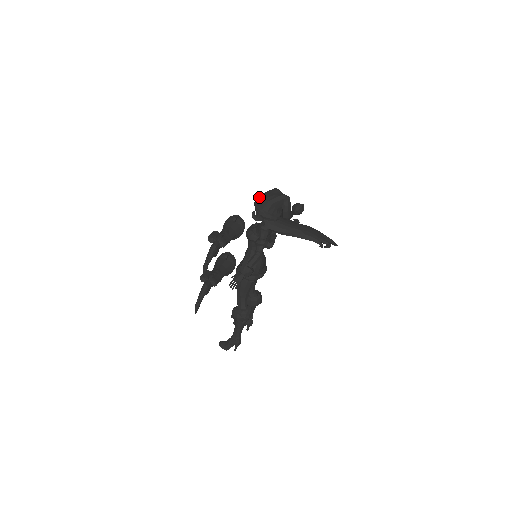
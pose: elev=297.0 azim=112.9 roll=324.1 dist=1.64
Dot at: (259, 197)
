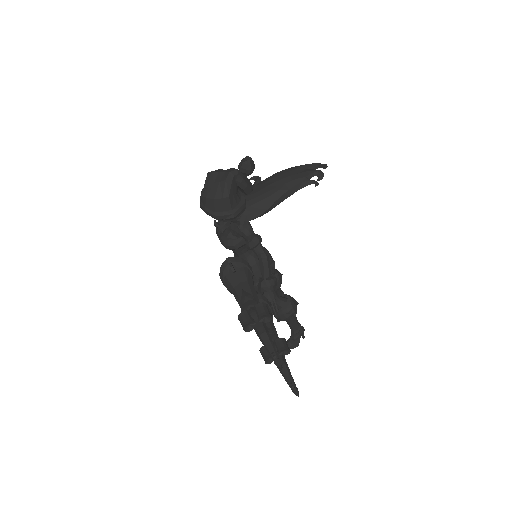
Dot at: (205, 202)
